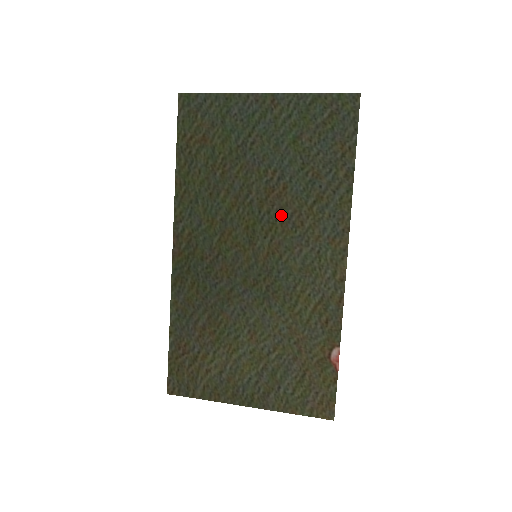
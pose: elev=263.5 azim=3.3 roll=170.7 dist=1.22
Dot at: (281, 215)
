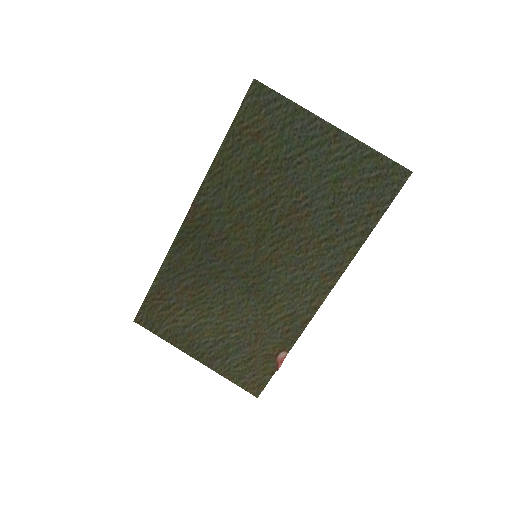
Dot at: (293, 235)
